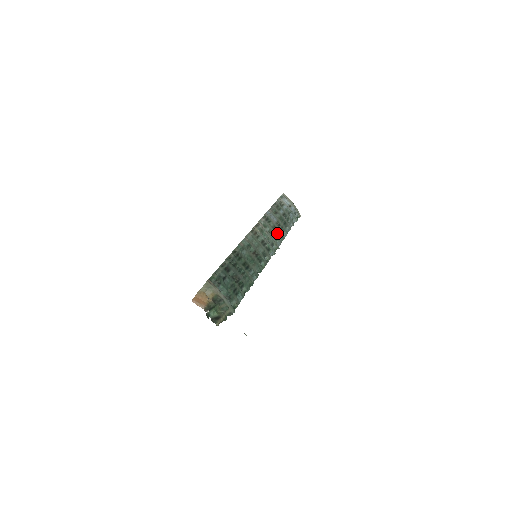
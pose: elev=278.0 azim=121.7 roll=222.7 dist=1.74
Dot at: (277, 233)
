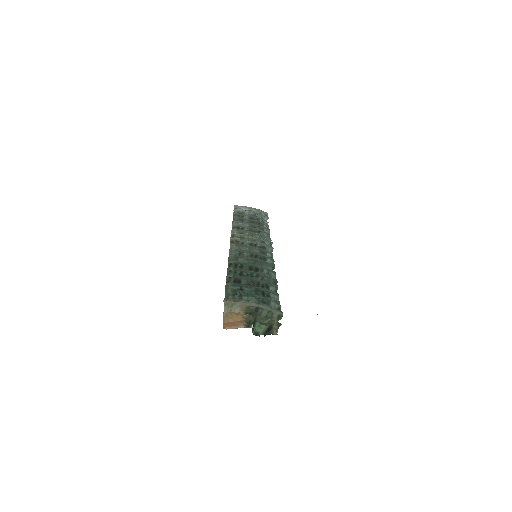
Dot at: (259, 233)
